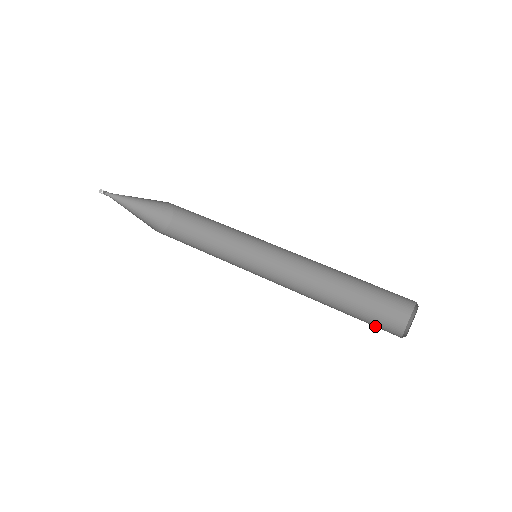
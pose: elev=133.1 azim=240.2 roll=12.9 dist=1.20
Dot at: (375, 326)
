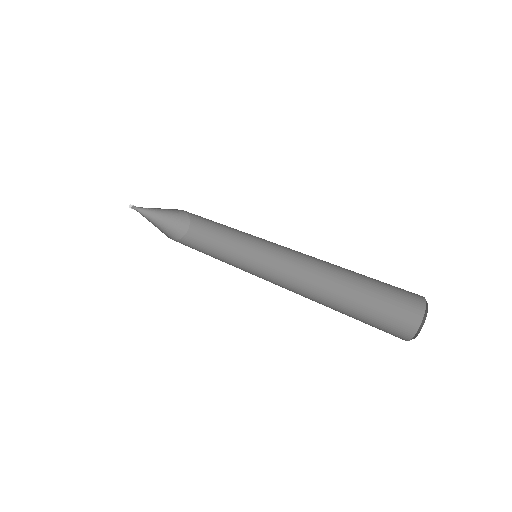
Dot at: (377, 328)
